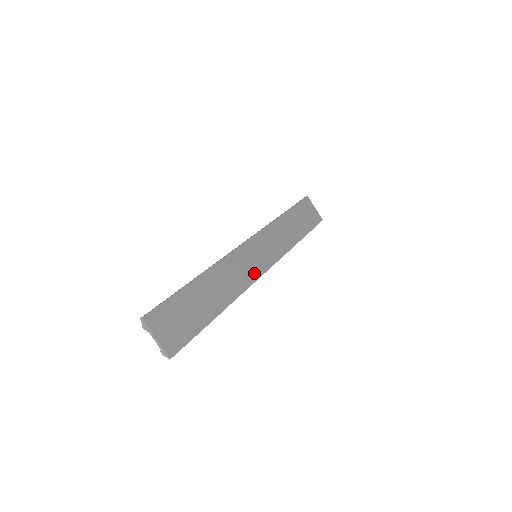
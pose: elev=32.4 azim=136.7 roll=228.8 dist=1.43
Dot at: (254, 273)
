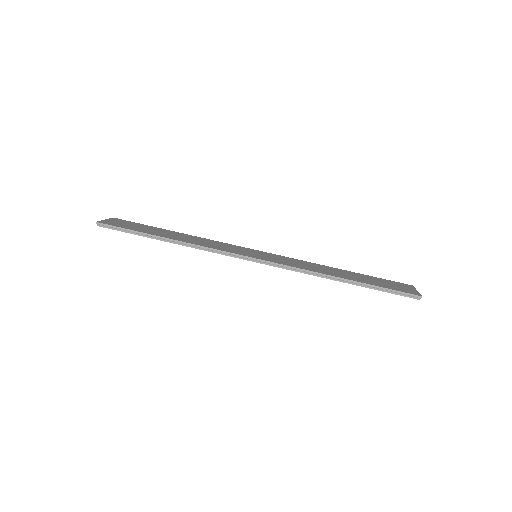
Dot at: (235, 252)
